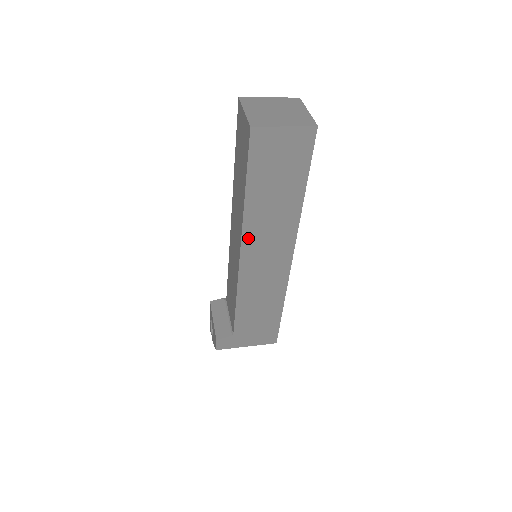
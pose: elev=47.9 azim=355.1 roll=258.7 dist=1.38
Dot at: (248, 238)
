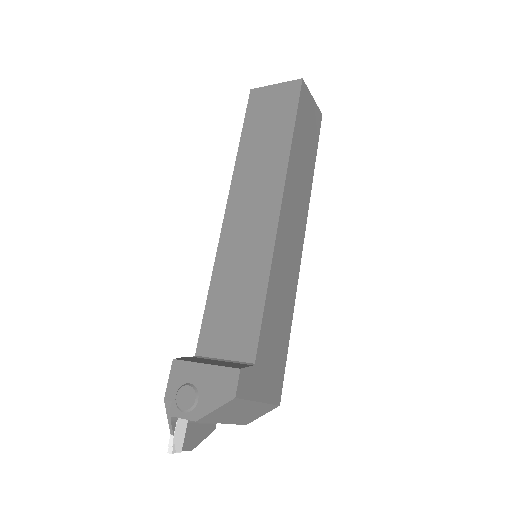
Dot at: (287, 192)
